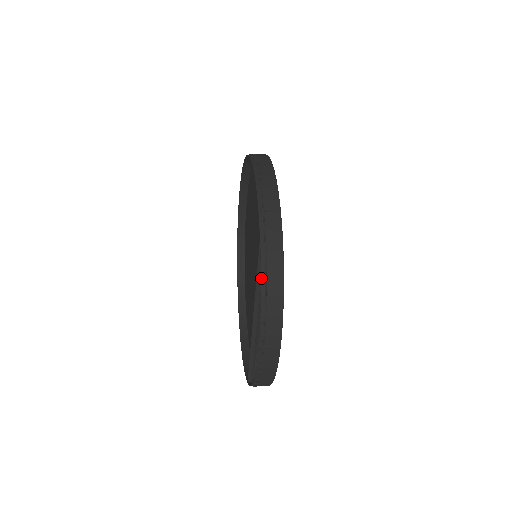
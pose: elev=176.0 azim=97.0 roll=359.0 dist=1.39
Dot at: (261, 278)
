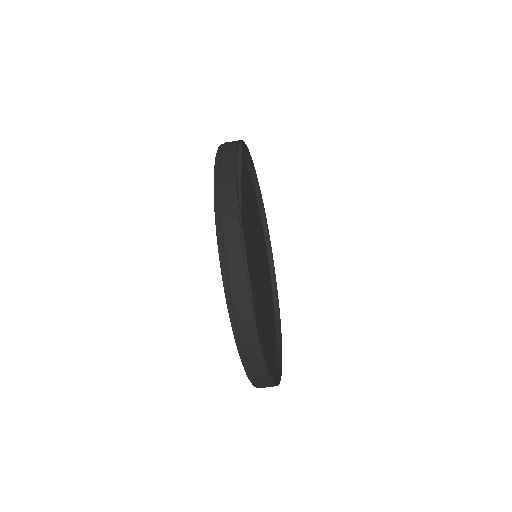
Dot at: (217, 151)
